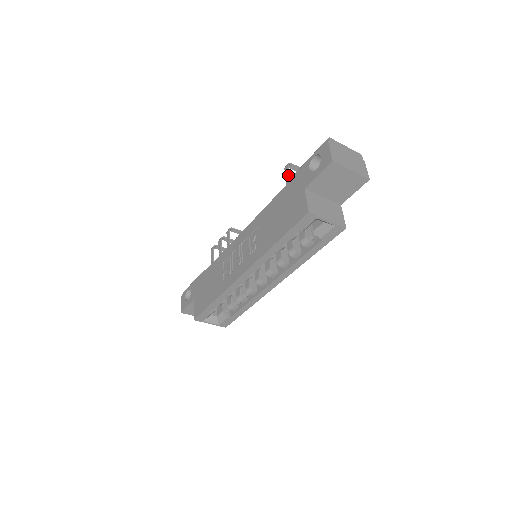
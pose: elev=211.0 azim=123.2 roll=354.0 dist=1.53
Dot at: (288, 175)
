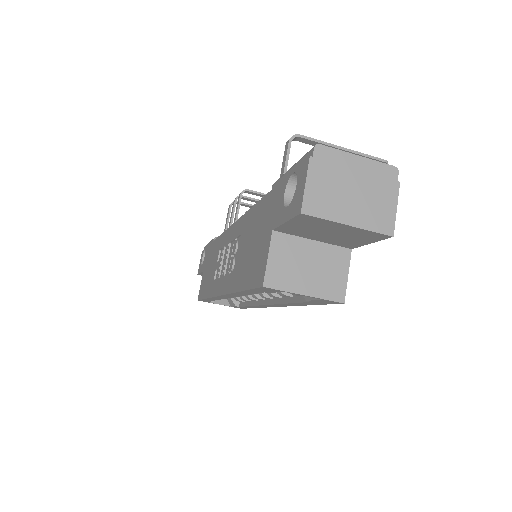
Dot at: (284, 164)
